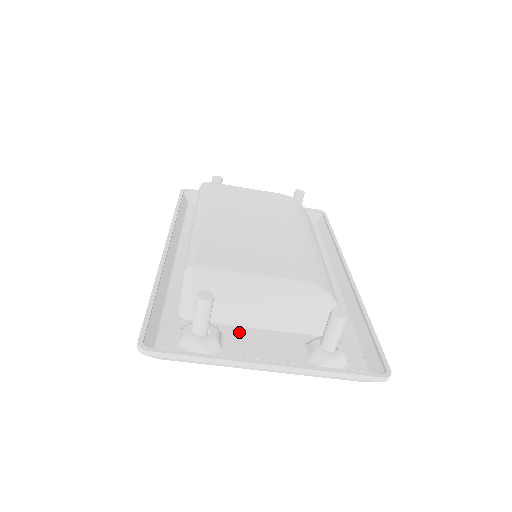
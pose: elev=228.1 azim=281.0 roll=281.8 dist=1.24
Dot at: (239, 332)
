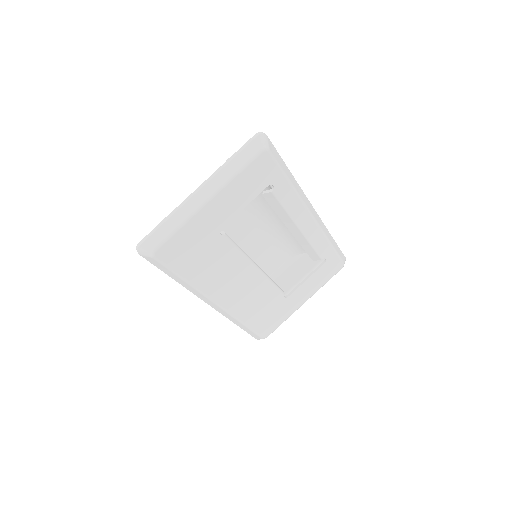
Dot at: (209, 228)
